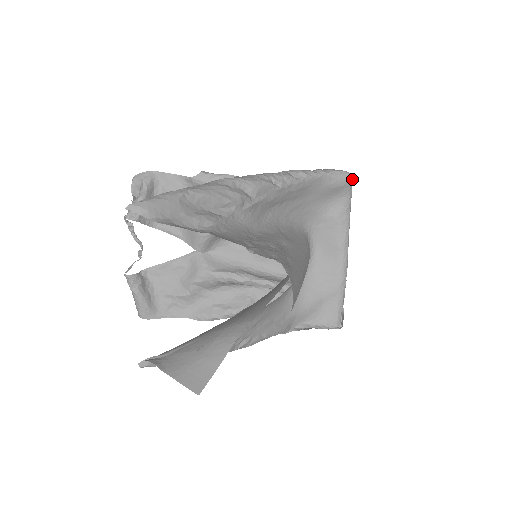
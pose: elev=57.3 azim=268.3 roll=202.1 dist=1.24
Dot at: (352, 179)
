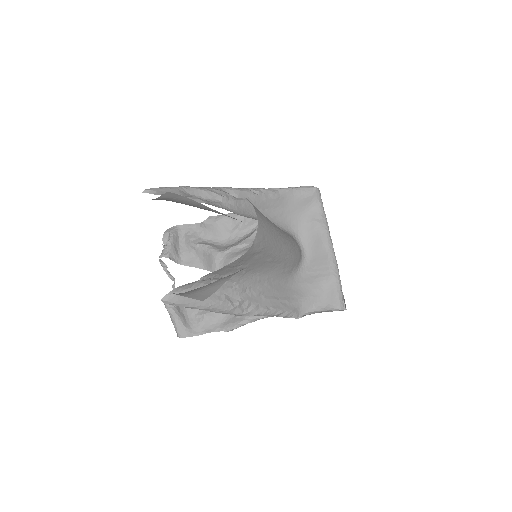
Dot at: (318, 191)
